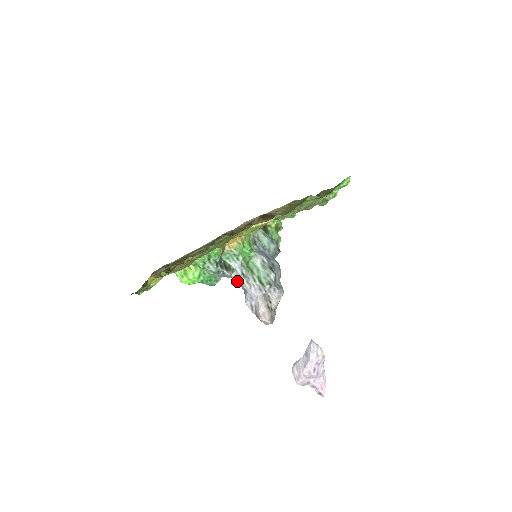
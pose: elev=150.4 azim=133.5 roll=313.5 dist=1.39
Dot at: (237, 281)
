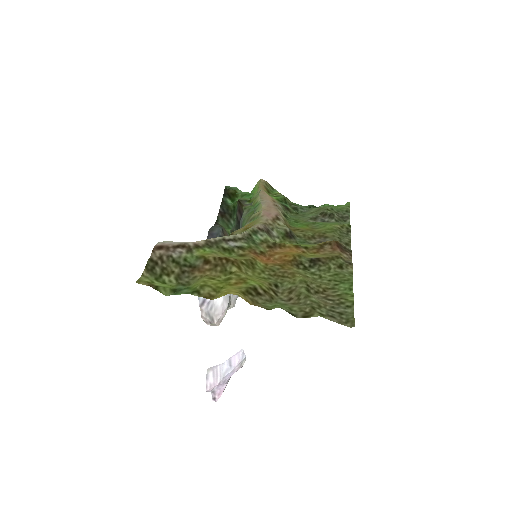
Dot at: occluded
